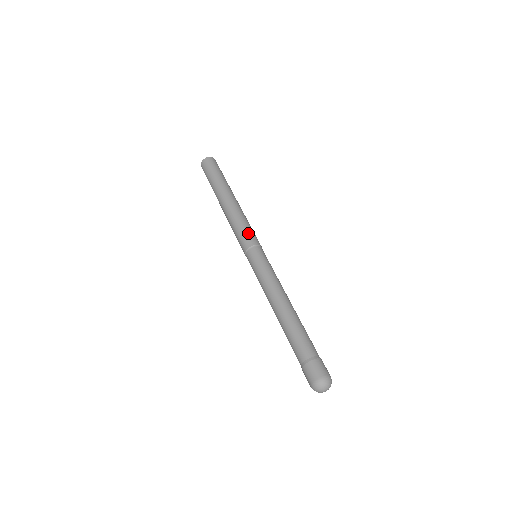
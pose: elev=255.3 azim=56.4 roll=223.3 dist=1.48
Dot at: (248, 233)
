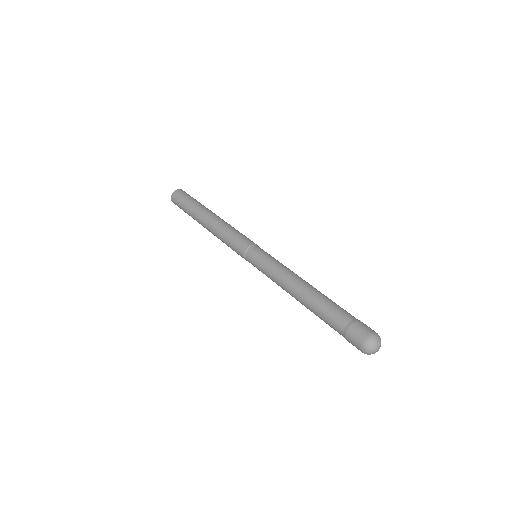
Dot at: (239, 239)
